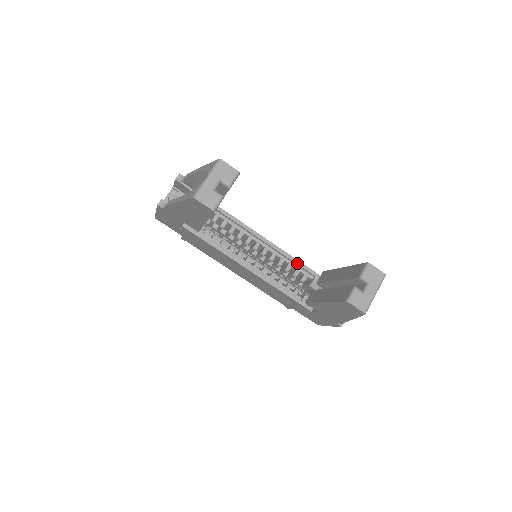
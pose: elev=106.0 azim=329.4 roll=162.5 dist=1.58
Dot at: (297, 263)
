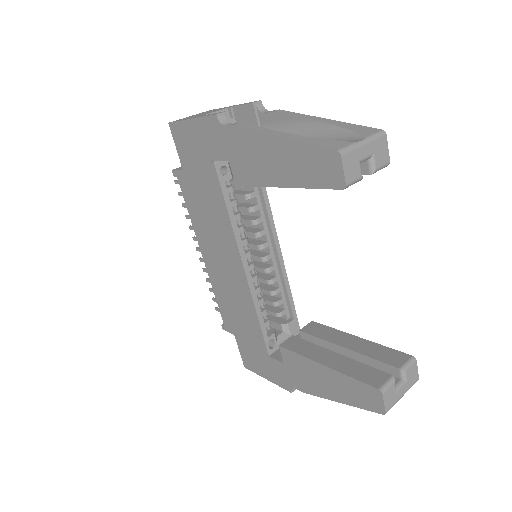
Dot at: (288, 293)
